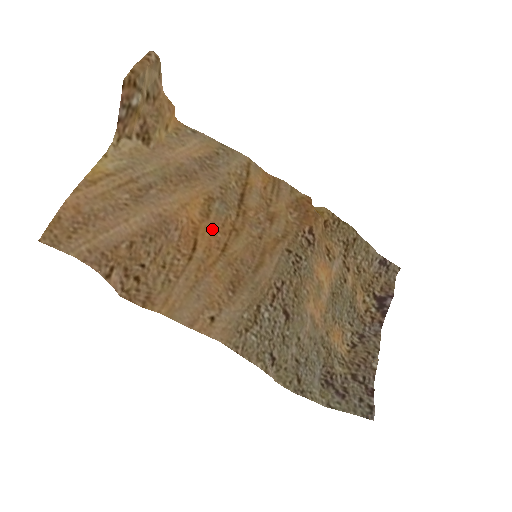
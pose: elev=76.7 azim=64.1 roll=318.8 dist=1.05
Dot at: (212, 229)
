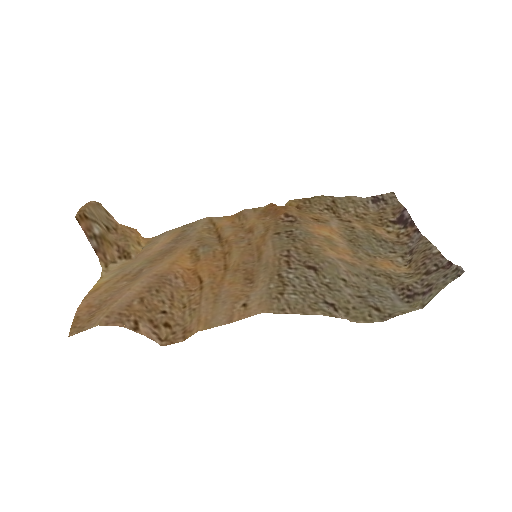
Dot at: (207, 263)
